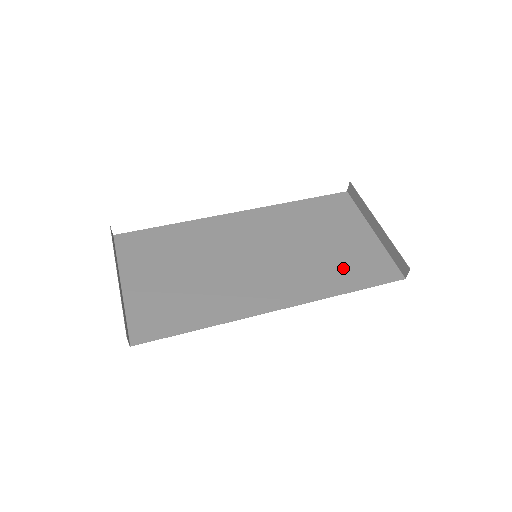
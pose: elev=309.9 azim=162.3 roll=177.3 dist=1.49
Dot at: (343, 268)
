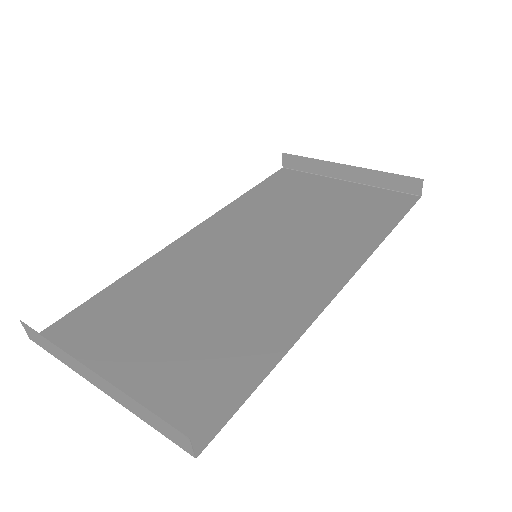
Dot at: (357, 218)
